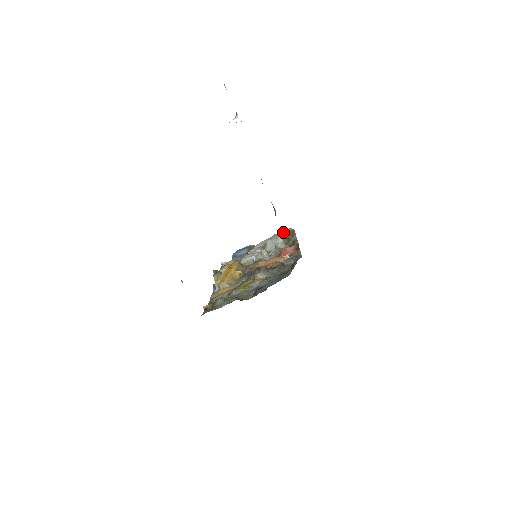
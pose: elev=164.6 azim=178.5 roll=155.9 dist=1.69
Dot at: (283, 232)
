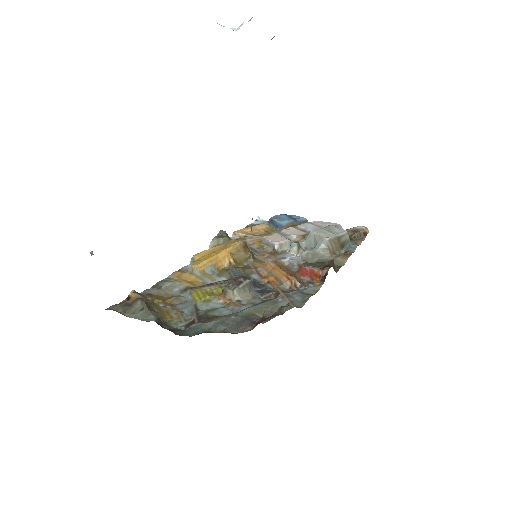
Dot at: (341, 231)
